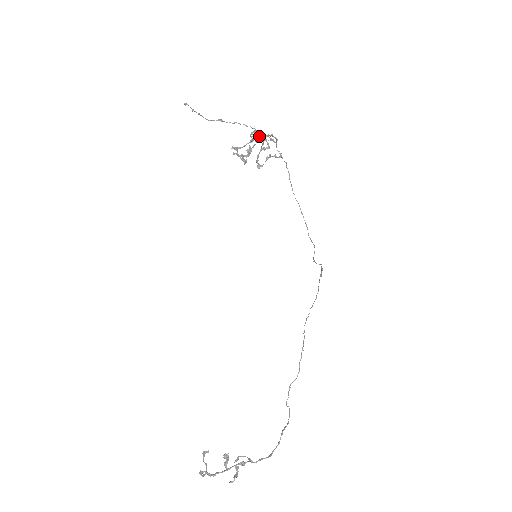
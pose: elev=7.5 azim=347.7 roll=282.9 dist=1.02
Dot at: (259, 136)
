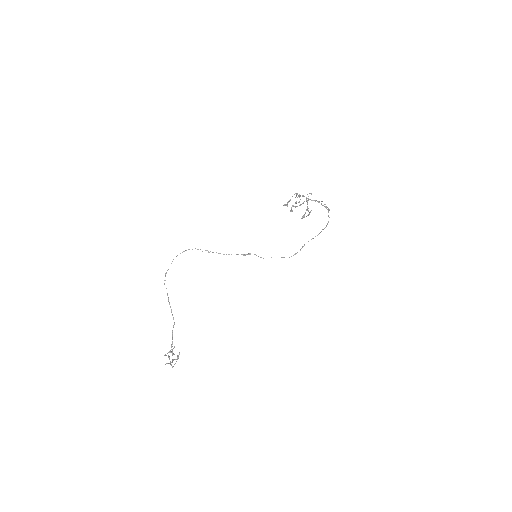
Dot at: (298, 196)
